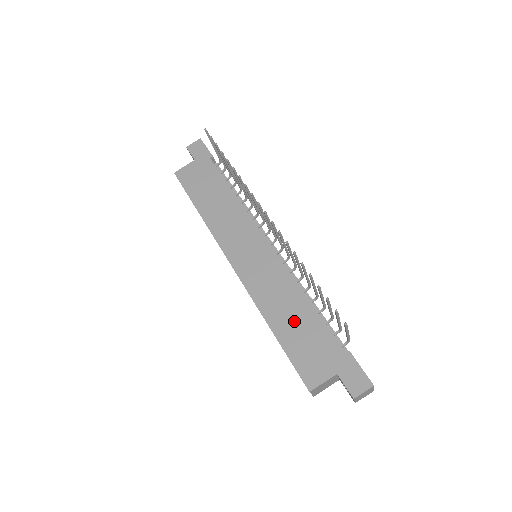
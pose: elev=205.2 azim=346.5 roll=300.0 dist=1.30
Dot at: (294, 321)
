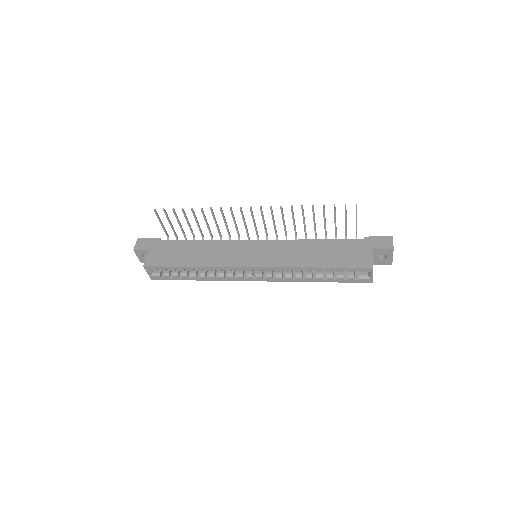
Dot at: (322, 253)
